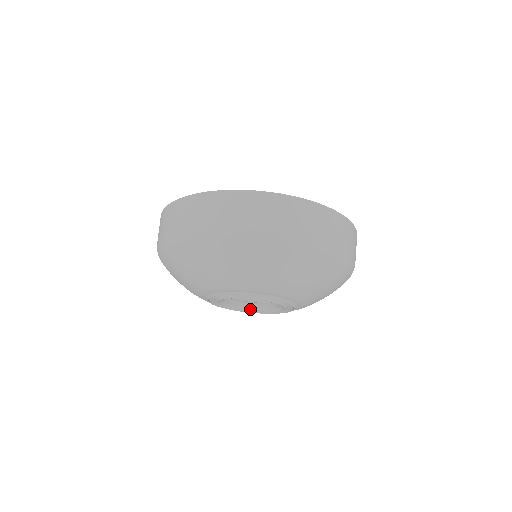
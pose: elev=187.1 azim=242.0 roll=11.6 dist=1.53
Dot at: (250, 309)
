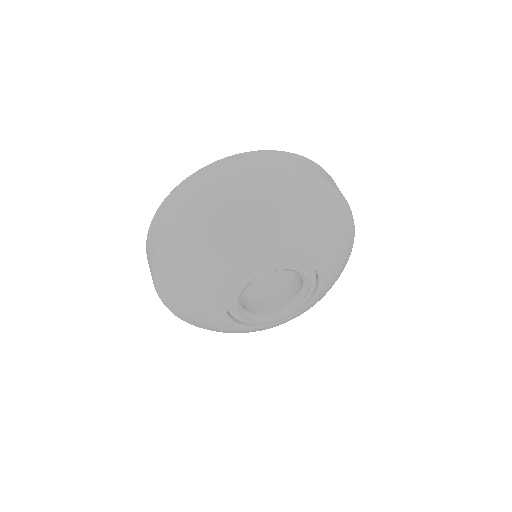
Dot at: (247, 313)
